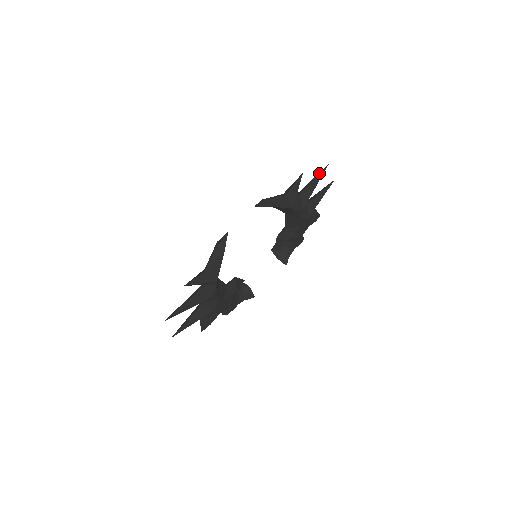
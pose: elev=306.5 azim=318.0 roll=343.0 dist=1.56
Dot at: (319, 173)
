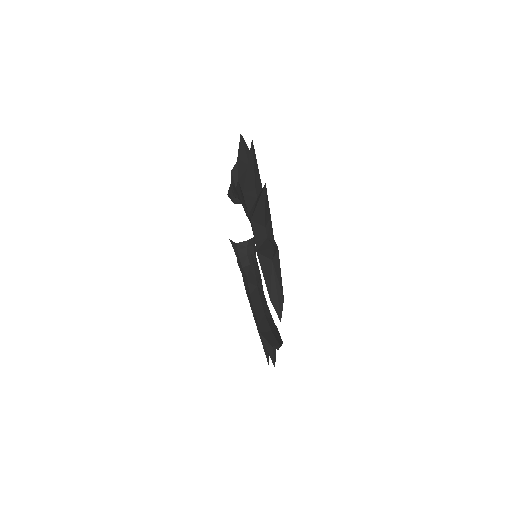
Dot at: (265, 199)
